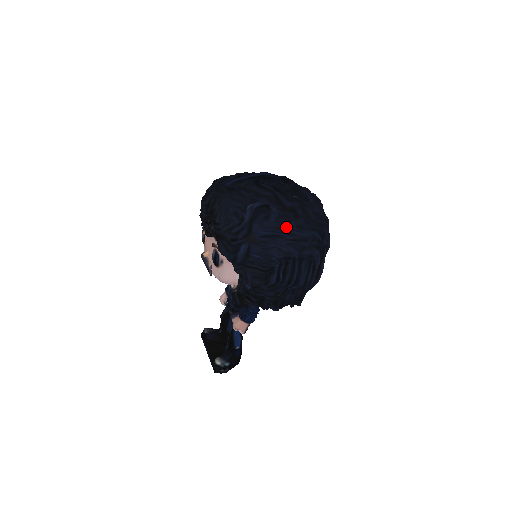
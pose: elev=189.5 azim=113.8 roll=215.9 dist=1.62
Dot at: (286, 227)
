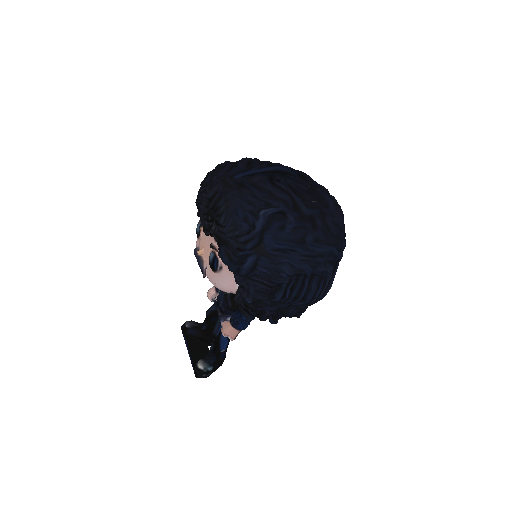
Dot at: (302, 240)
